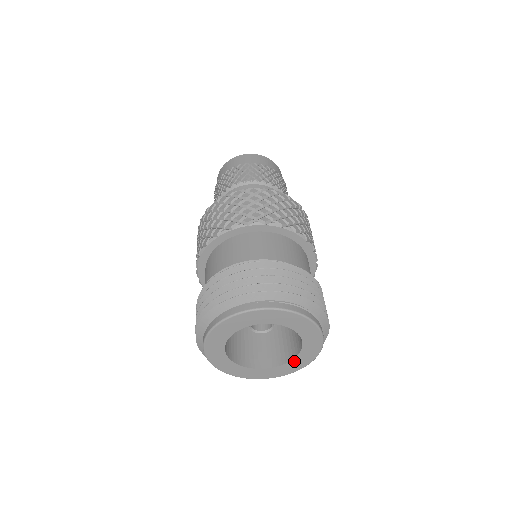
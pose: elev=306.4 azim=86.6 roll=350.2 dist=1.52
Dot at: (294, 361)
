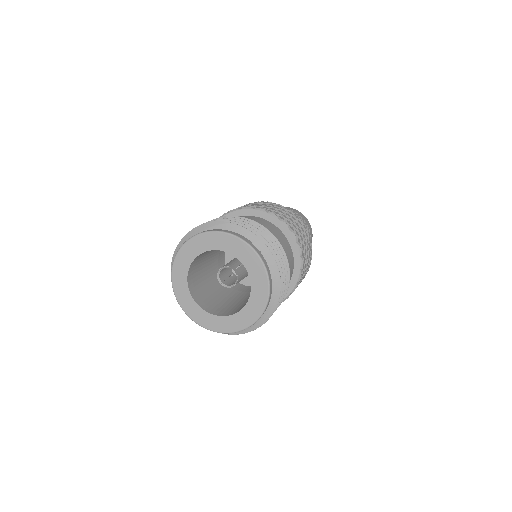
Dot at: (223, 319)
